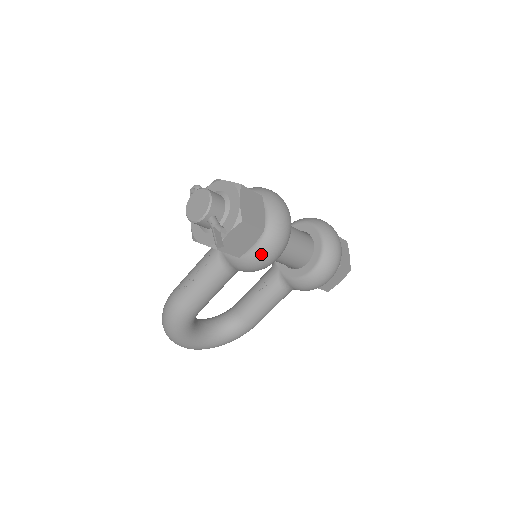
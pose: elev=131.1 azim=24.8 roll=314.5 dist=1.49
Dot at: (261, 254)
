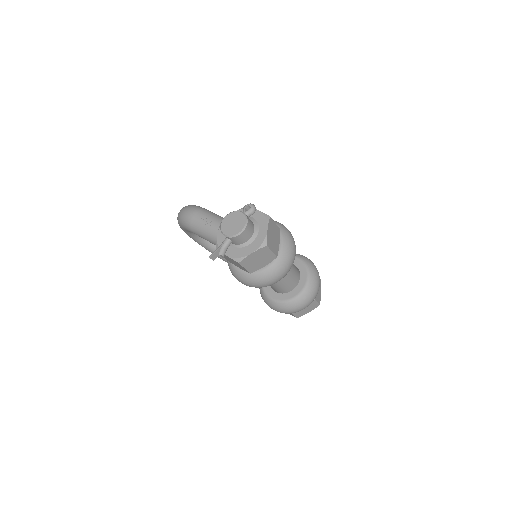
Dot at: (238, 276)
